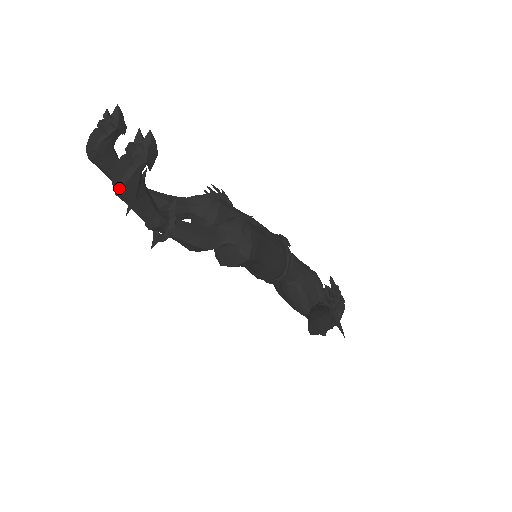
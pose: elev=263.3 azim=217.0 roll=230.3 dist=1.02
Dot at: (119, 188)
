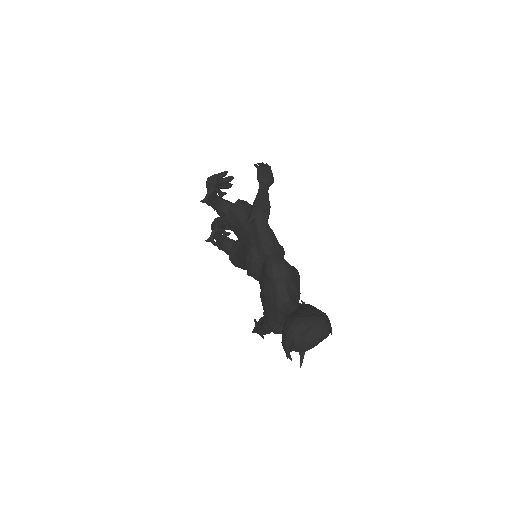
Dot at: (208, 178)
